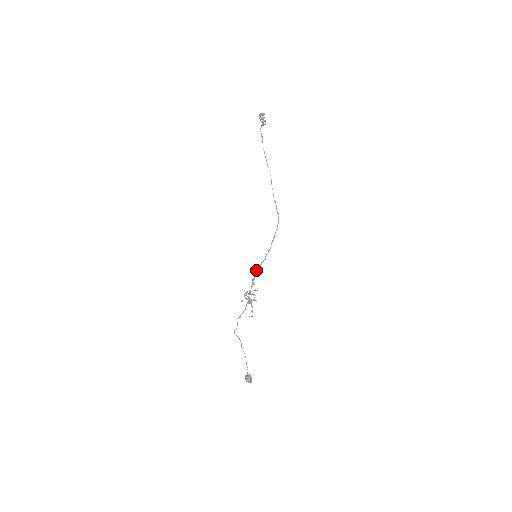
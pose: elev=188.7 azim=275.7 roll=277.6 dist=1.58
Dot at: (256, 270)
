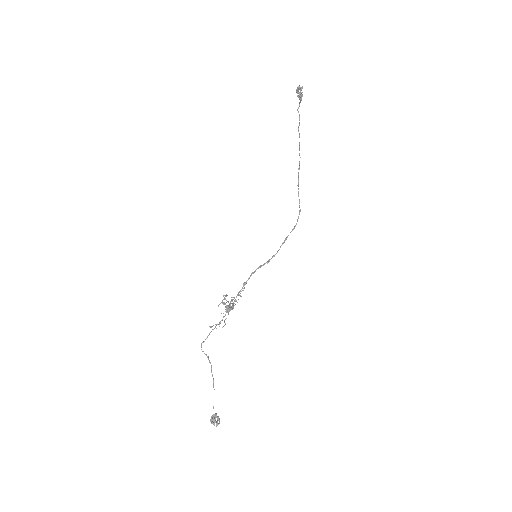
Dot at: (251, 273)
